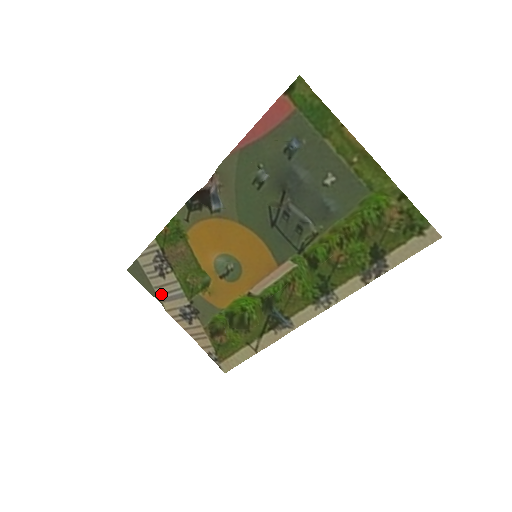
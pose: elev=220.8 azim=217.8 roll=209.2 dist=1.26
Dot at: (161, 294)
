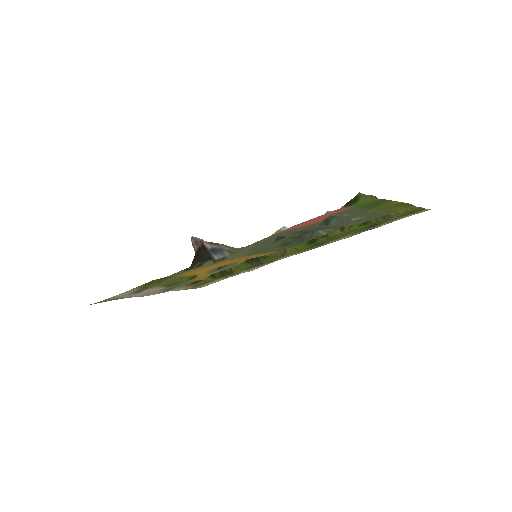
Dot at: occluded
